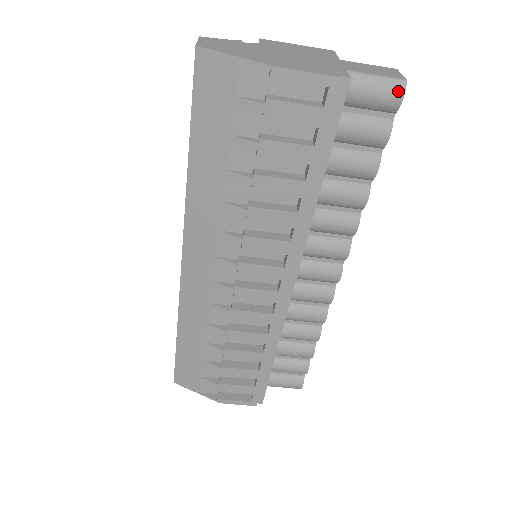
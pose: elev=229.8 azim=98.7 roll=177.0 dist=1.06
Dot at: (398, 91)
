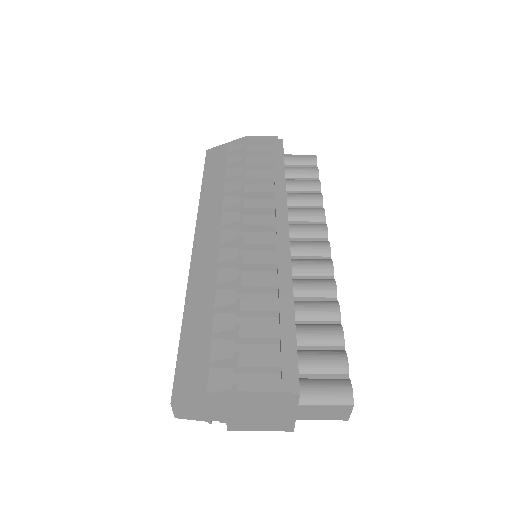
Dot at: (312, 155)
